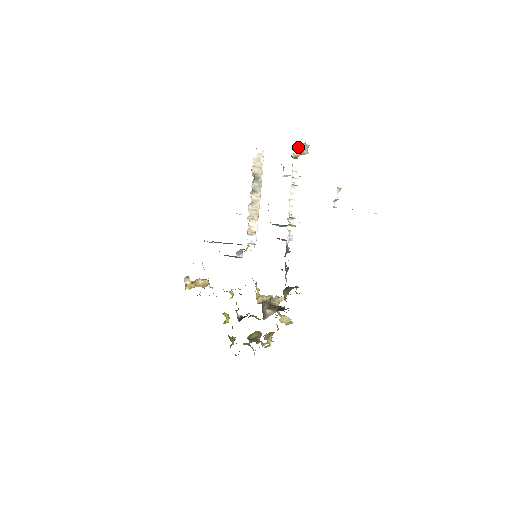
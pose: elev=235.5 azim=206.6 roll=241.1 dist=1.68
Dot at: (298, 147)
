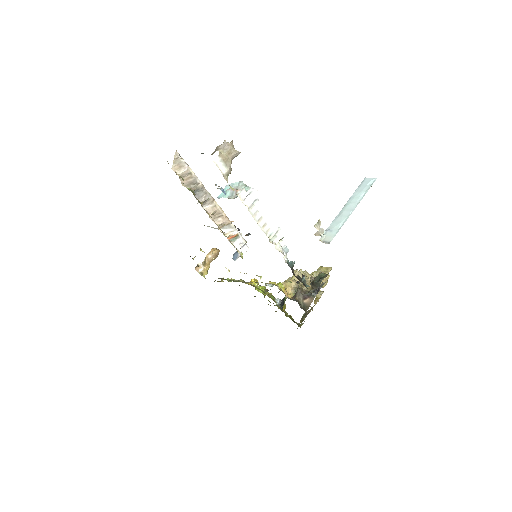
Dot at: (222, 161)
